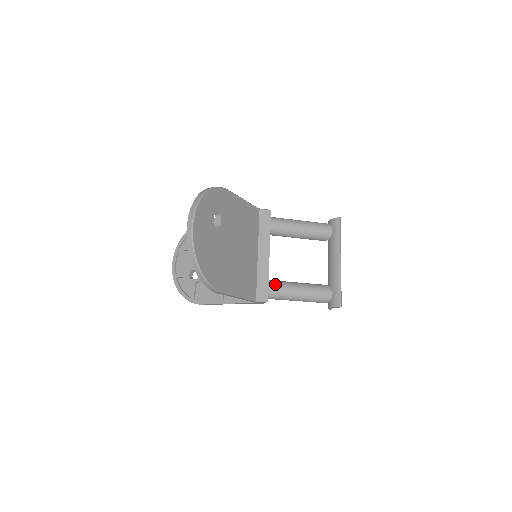
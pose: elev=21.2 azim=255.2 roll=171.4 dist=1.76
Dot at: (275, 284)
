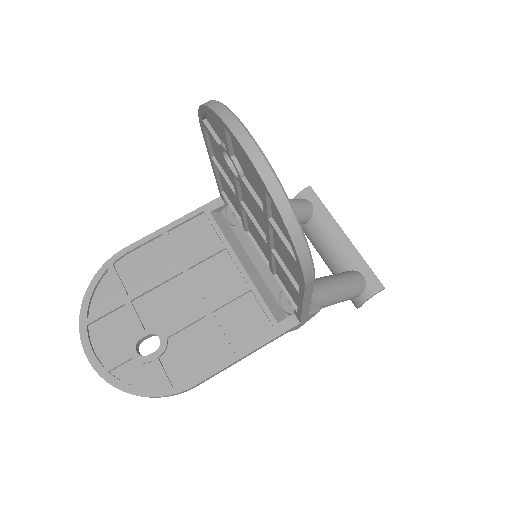
Dot at: occluded
